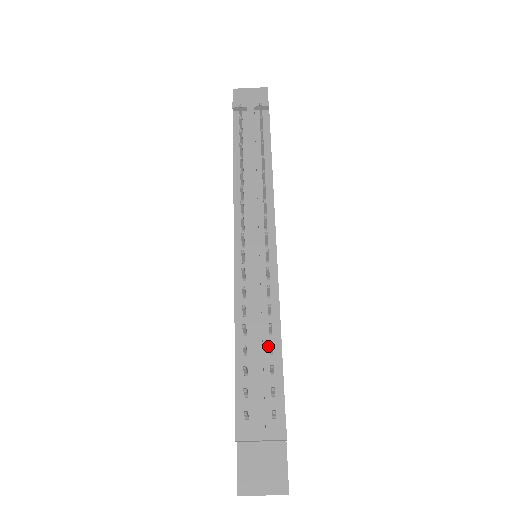
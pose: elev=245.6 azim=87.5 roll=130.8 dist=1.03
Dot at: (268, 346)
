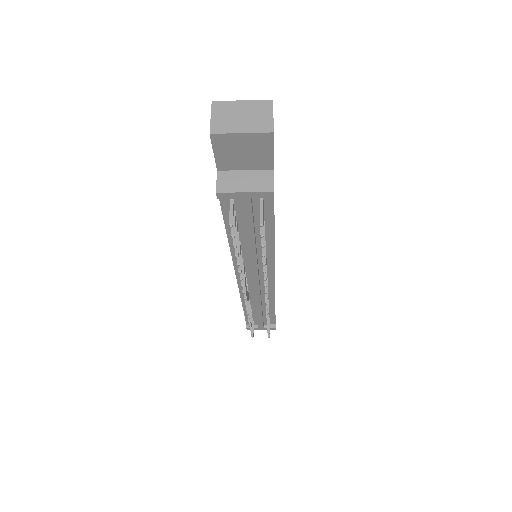
Dot at: occluded
